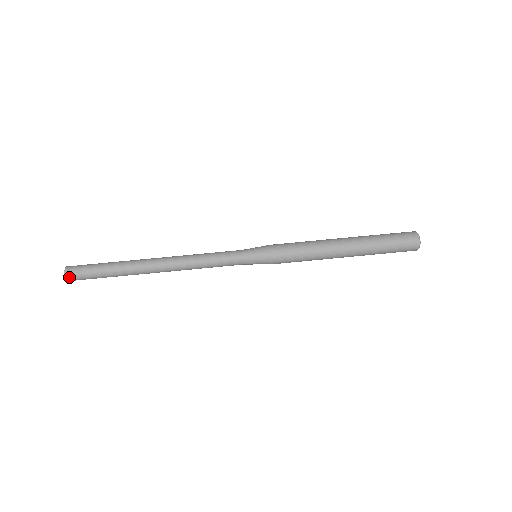
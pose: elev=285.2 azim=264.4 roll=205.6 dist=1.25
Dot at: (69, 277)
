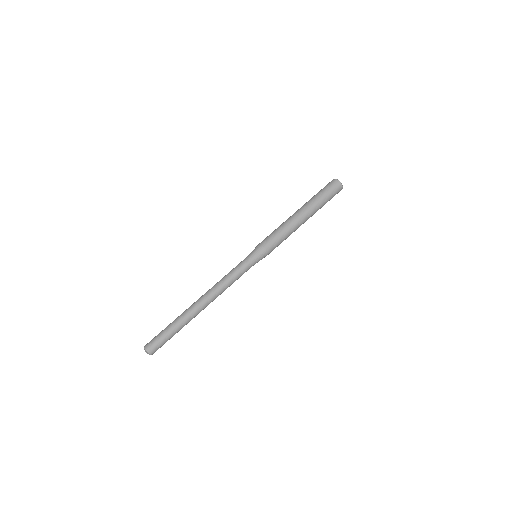
Dot at: (151, 351)
